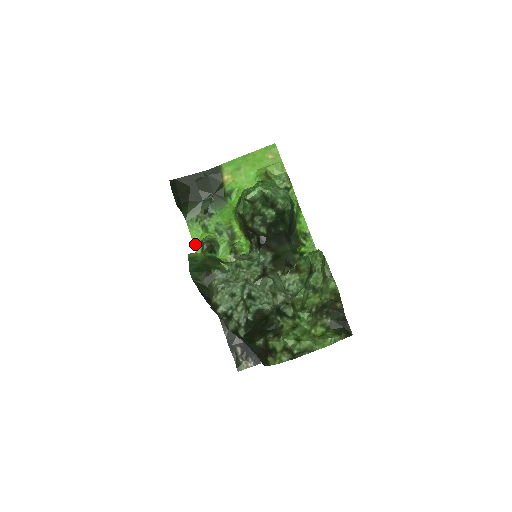
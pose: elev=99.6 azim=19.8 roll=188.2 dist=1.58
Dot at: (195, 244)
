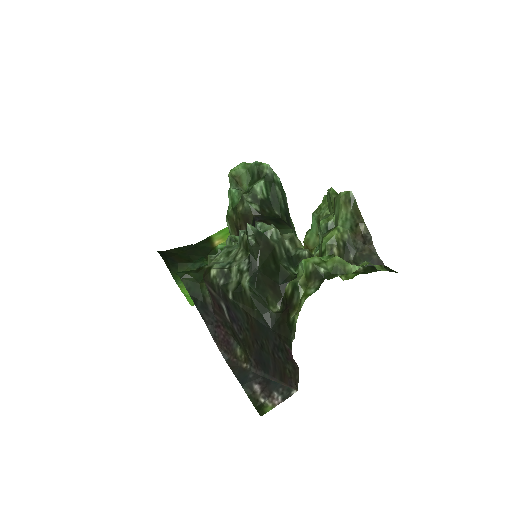
Dot at: (187, 297)
